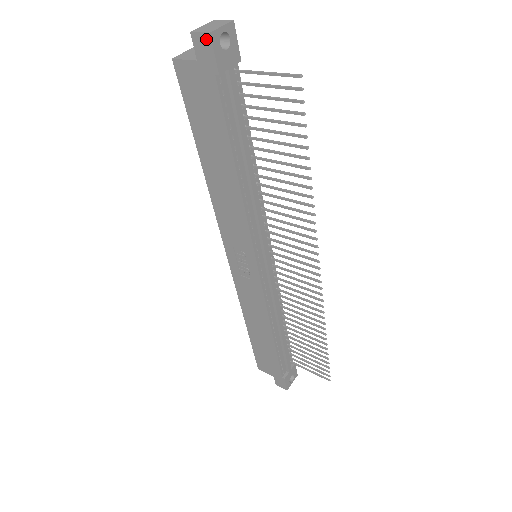
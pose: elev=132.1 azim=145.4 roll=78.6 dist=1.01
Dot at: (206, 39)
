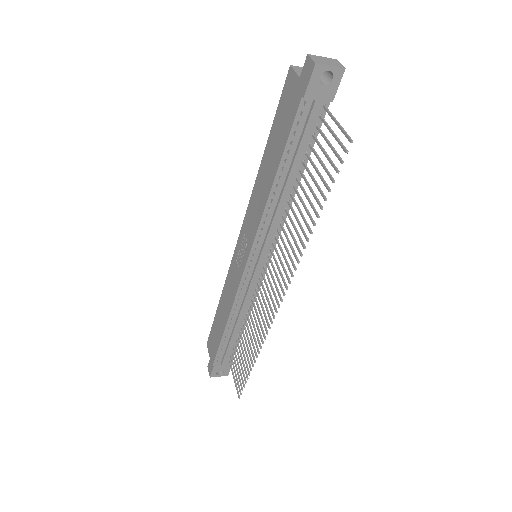
Dot at: (311, 66)
